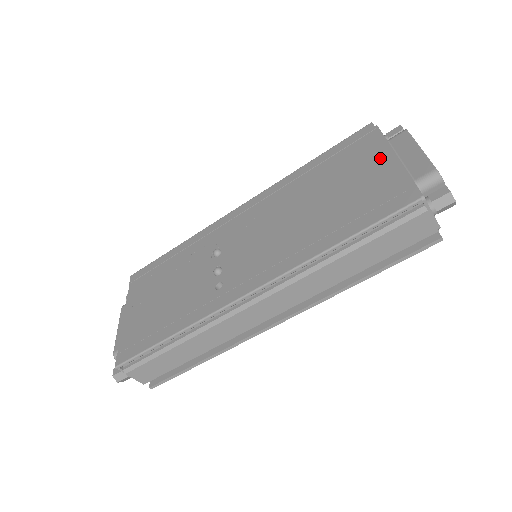
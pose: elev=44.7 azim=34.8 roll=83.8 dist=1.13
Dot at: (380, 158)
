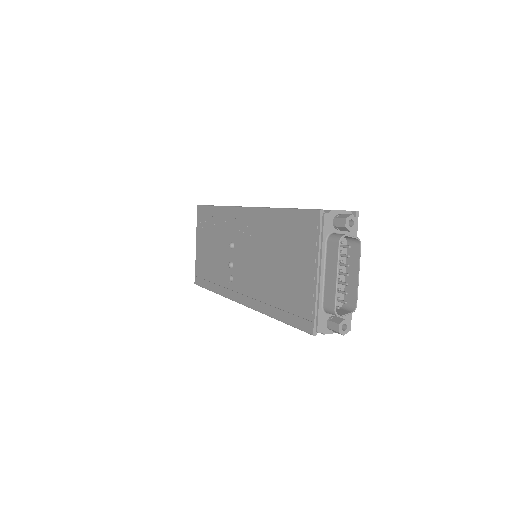
Dot at: (311, 266)
